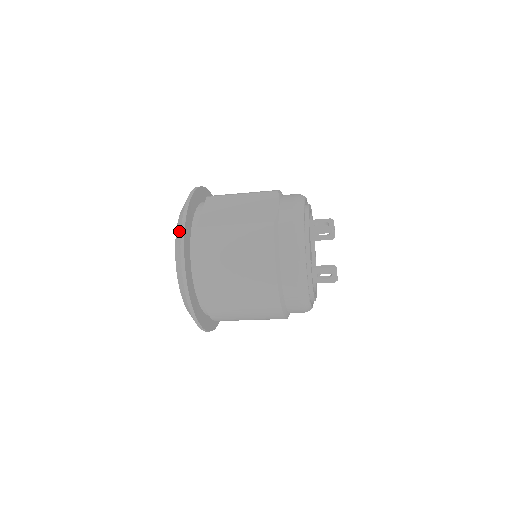
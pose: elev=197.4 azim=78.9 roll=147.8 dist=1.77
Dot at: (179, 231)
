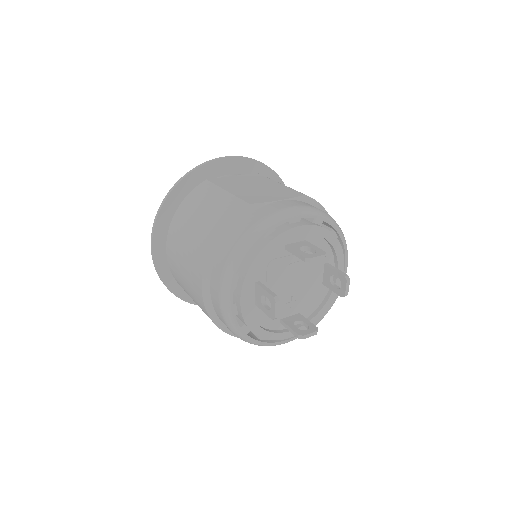
Dot at: occluded
